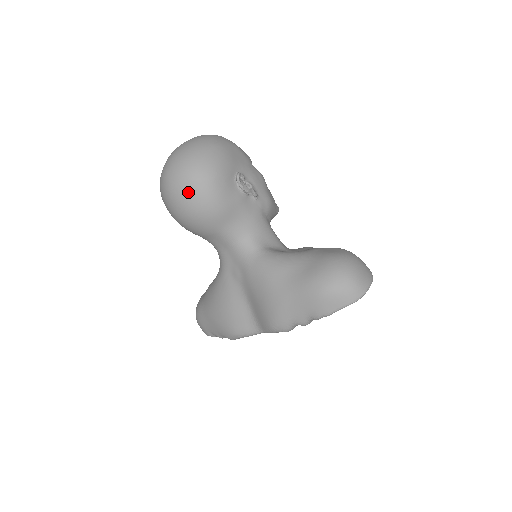
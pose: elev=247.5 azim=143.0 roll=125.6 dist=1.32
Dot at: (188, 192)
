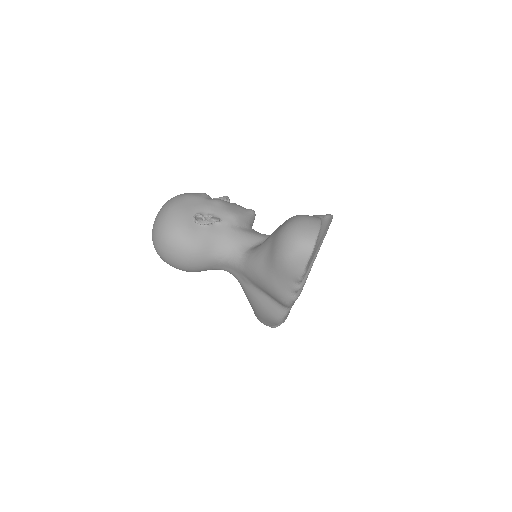
Dot at: (171, 252)
